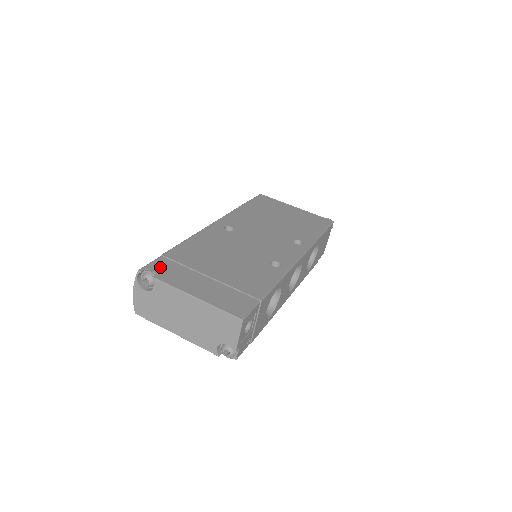
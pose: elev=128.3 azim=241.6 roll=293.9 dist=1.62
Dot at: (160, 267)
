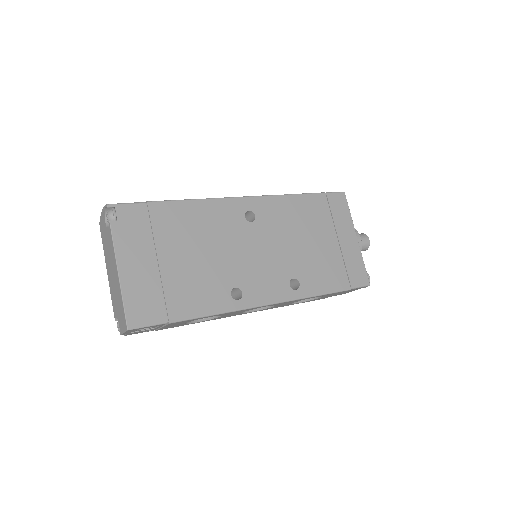
Dot at: (129, 215)
